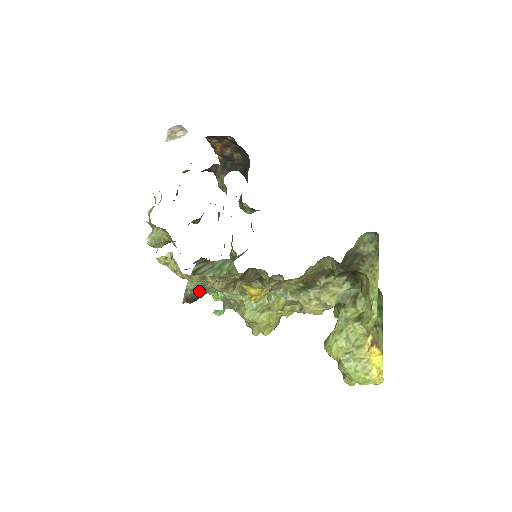
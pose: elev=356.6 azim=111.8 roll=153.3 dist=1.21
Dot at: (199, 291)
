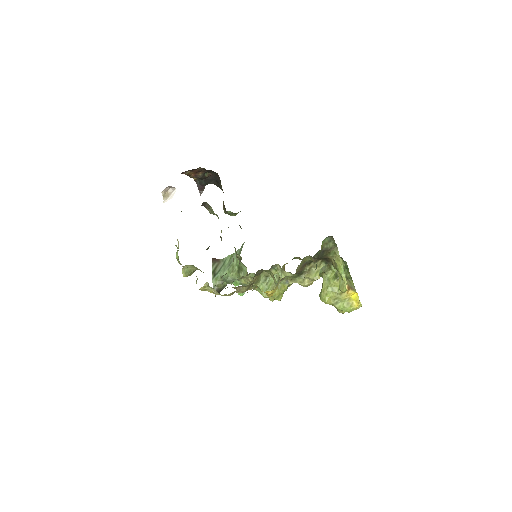
Dot at: (223, 285)
